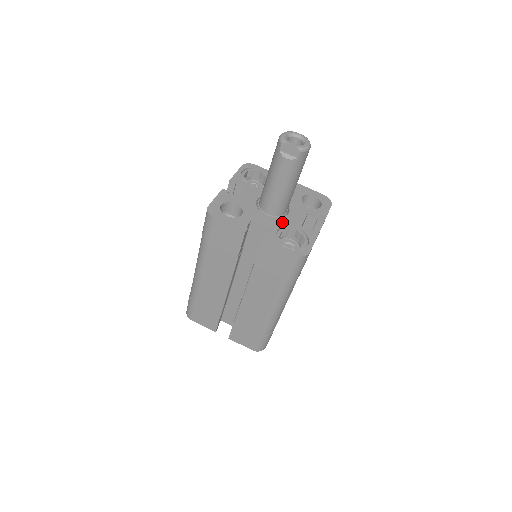
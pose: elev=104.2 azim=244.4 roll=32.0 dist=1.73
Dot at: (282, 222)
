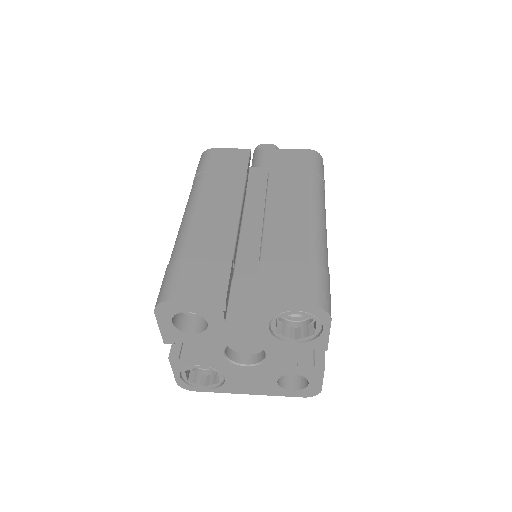
Dot at: occluded
